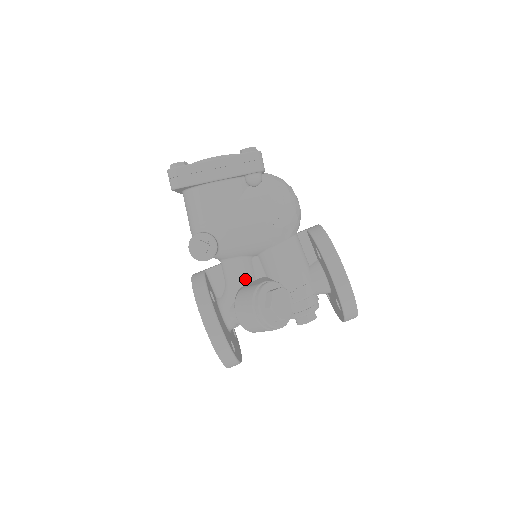
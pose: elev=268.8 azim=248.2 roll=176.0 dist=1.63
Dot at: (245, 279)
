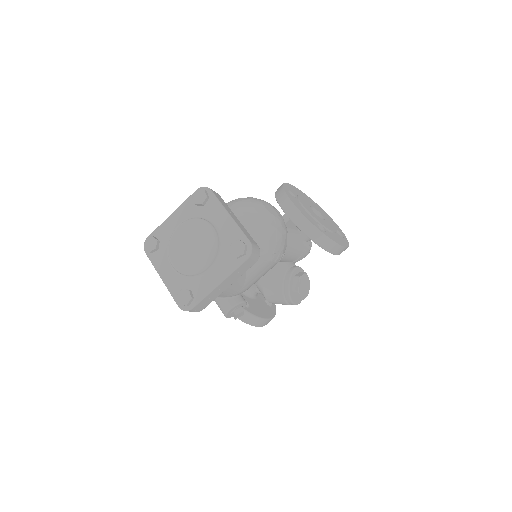
Dot at: occluded
